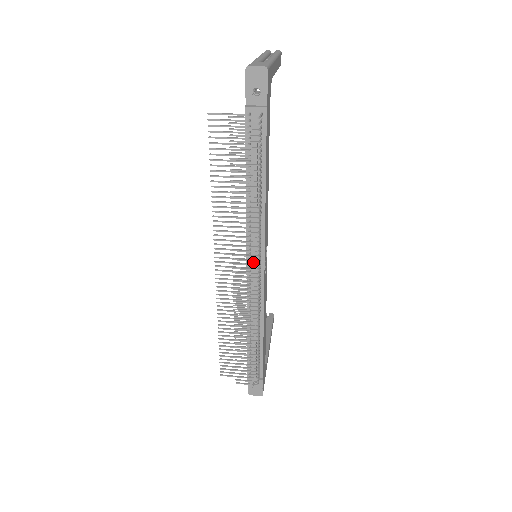
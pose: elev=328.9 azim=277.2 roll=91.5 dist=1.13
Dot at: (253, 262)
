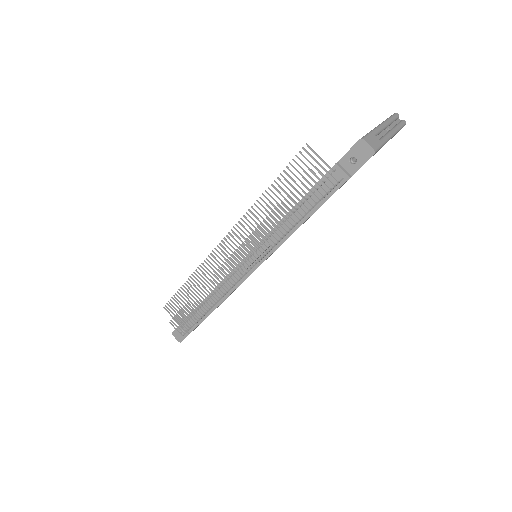
Dot at: (250, 261)
